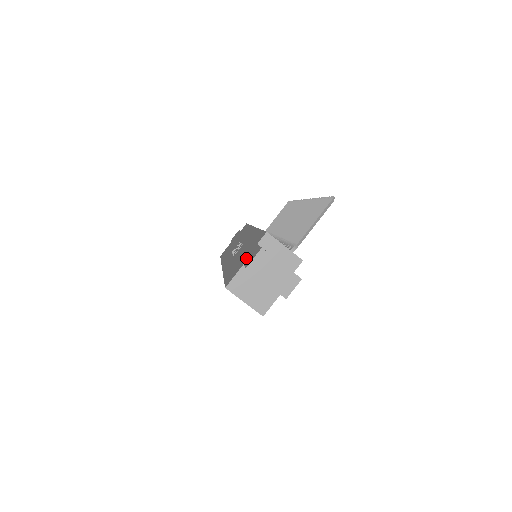
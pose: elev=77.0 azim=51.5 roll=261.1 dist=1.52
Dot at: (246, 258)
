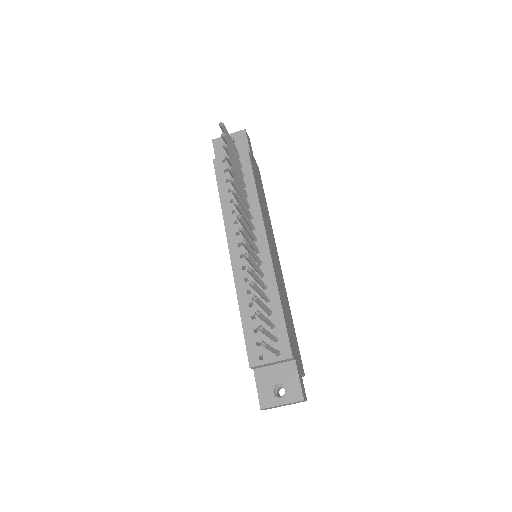
Dot at: occluded
